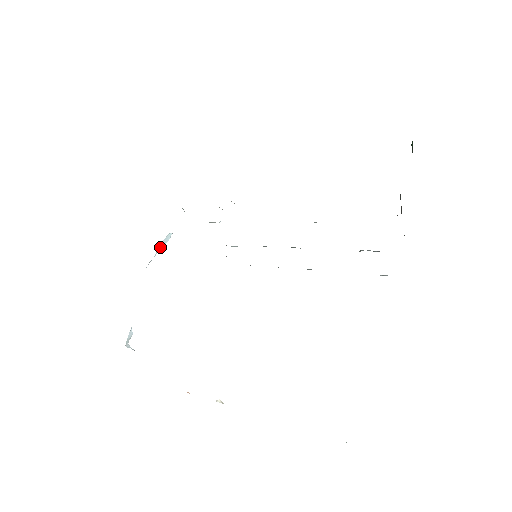
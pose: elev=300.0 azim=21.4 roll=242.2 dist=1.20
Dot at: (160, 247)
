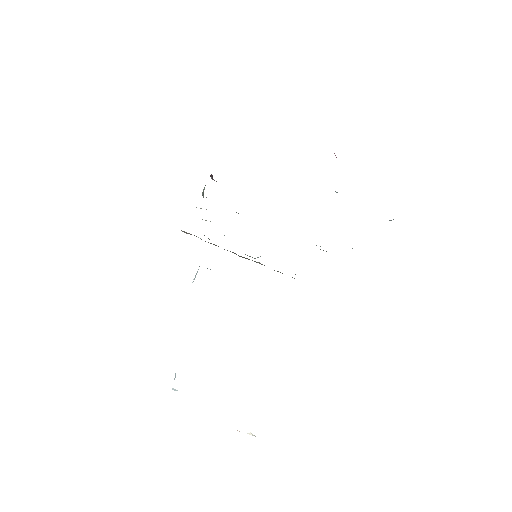
Dot at: occluded
